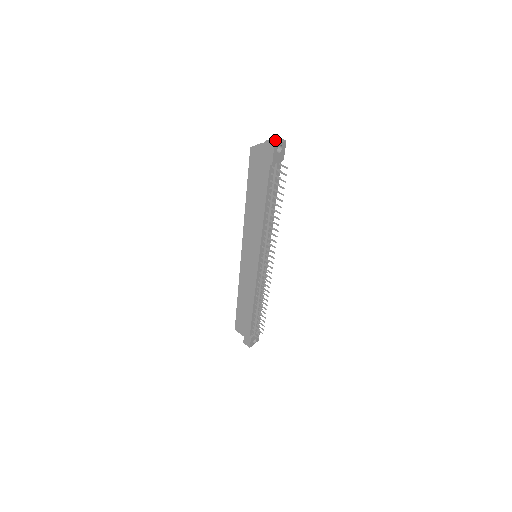
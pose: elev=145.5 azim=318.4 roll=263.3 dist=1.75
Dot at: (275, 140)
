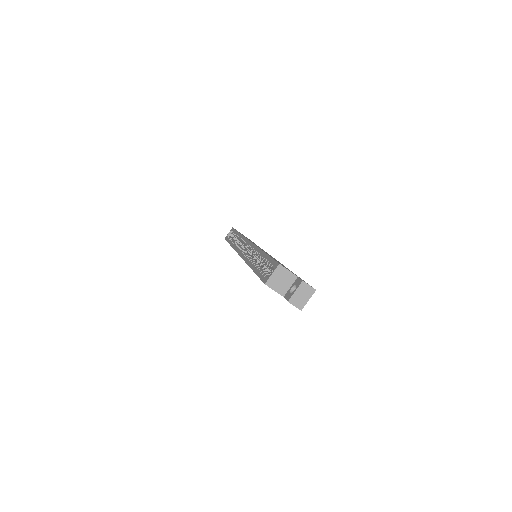
Dot at: (301, 295)
